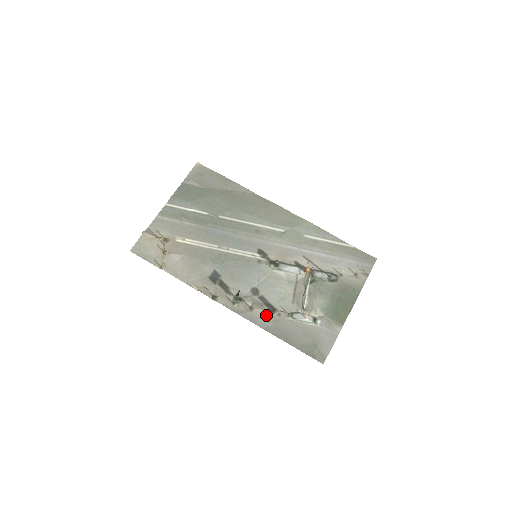
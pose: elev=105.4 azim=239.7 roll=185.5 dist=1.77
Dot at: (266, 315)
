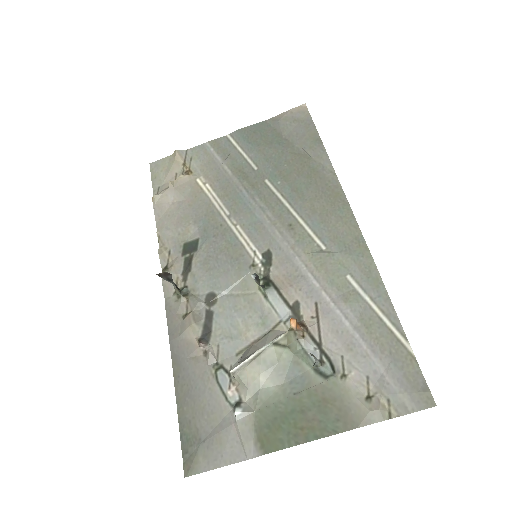
Dot at: (190, 339)
